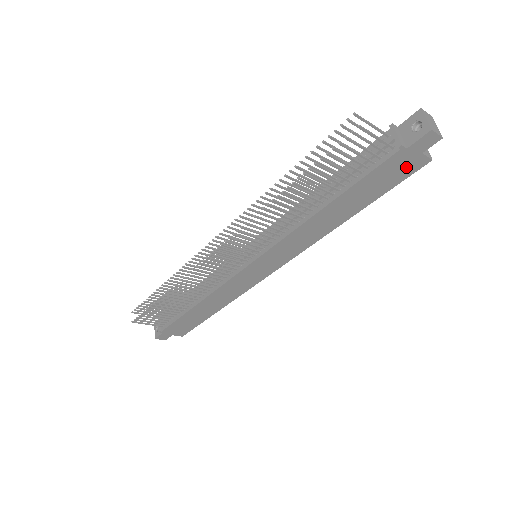
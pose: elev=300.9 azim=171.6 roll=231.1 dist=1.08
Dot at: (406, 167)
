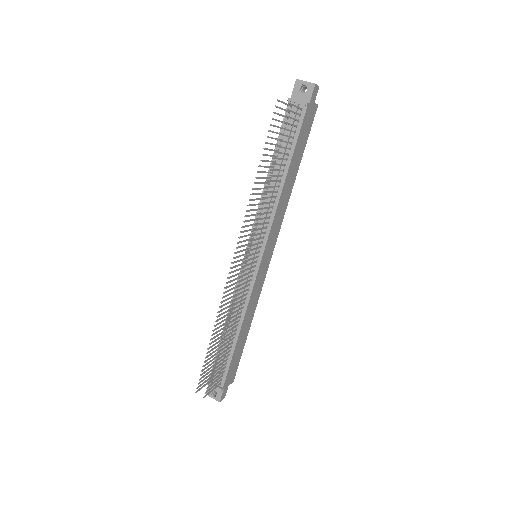
Dot at: (310, 118)
